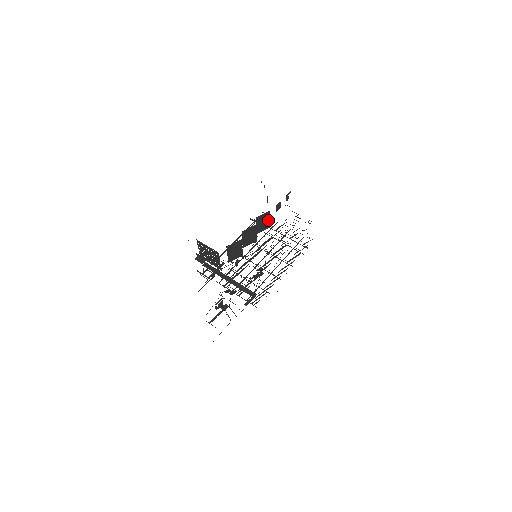
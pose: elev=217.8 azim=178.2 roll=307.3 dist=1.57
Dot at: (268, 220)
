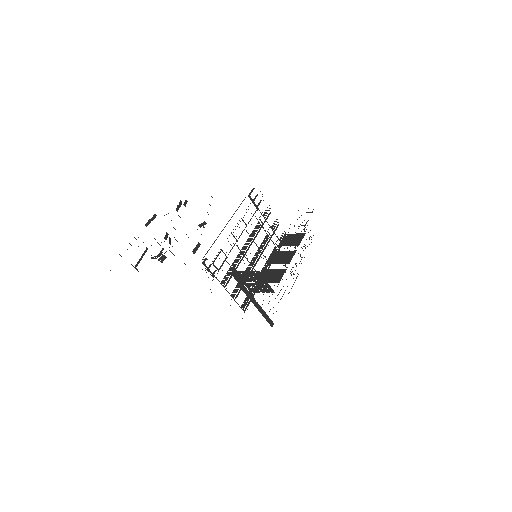
Dot at: occluded
